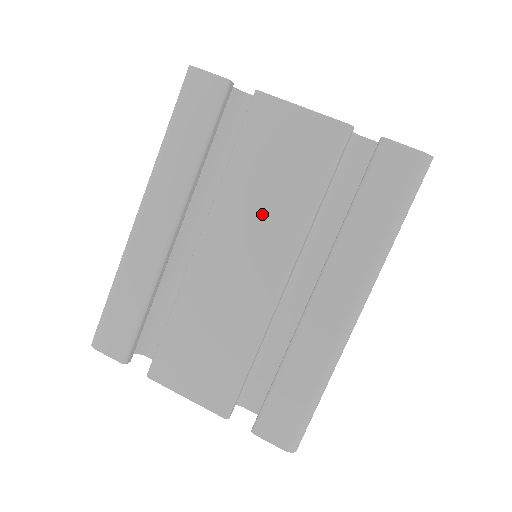
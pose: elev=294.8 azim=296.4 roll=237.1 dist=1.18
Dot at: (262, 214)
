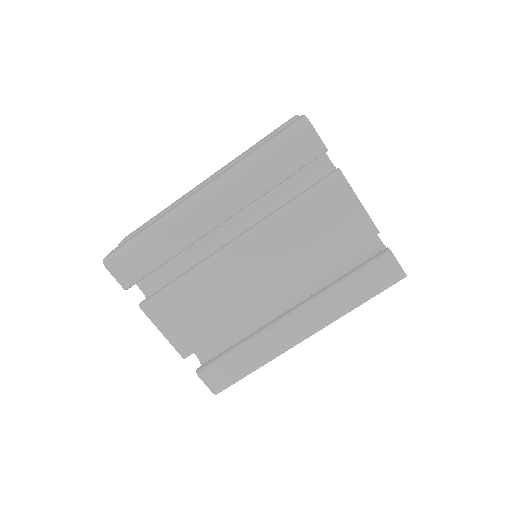
Dot at: (291, 250)
